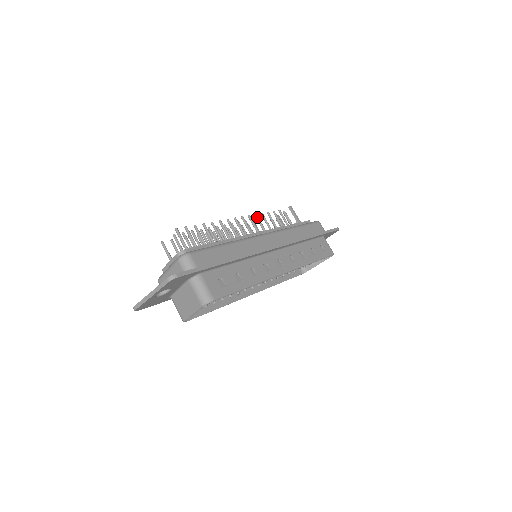
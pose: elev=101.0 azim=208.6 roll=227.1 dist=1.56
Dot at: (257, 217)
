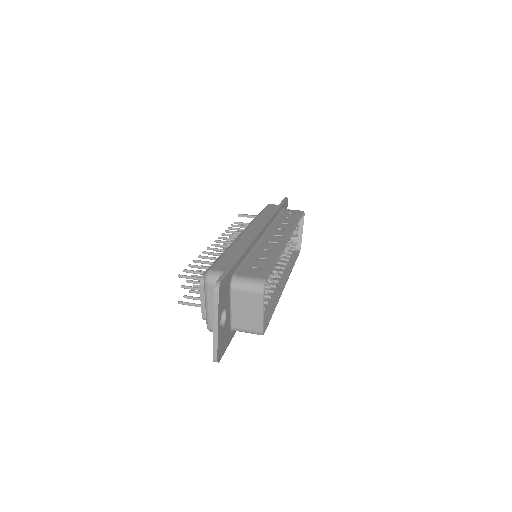
Dot at: (225, 234)
